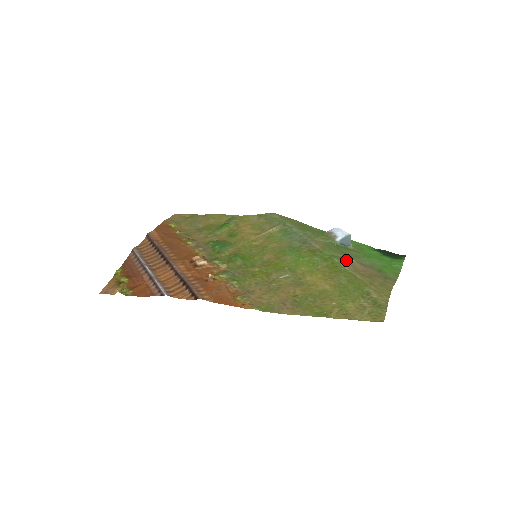
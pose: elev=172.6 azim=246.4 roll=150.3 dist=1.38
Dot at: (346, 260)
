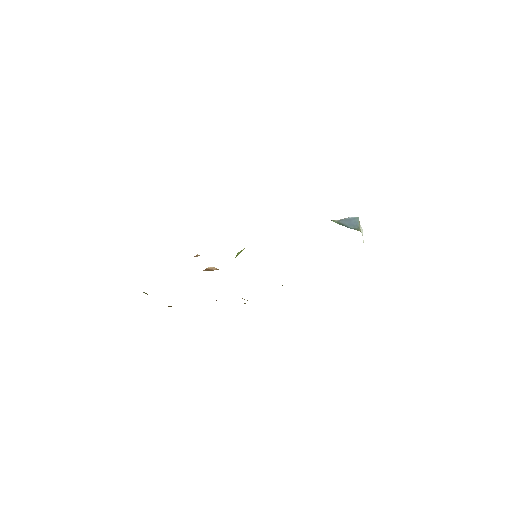
Dot at: occluded
